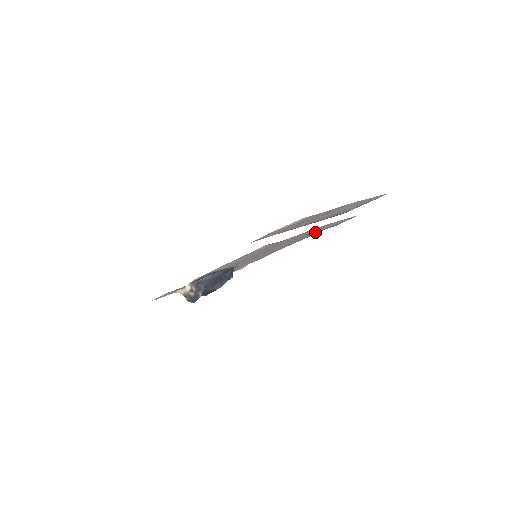
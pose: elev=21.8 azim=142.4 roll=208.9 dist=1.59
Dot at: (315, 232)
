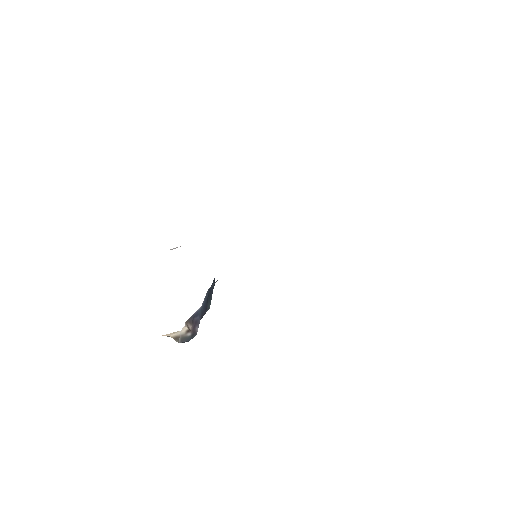
Dot at: occluded
